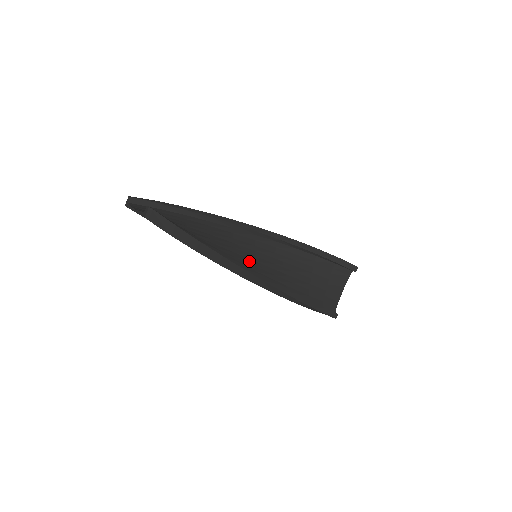
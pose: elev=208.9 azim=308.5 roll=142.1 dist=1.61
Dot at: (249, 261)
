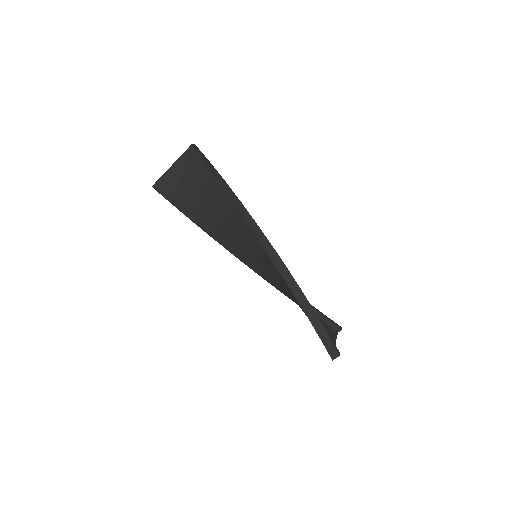
Dot at: (253, 247)
